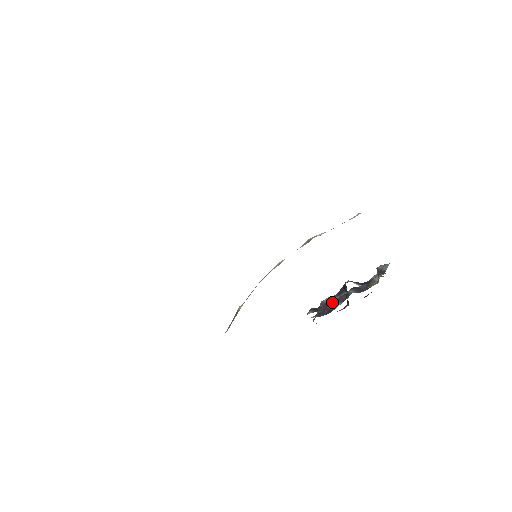
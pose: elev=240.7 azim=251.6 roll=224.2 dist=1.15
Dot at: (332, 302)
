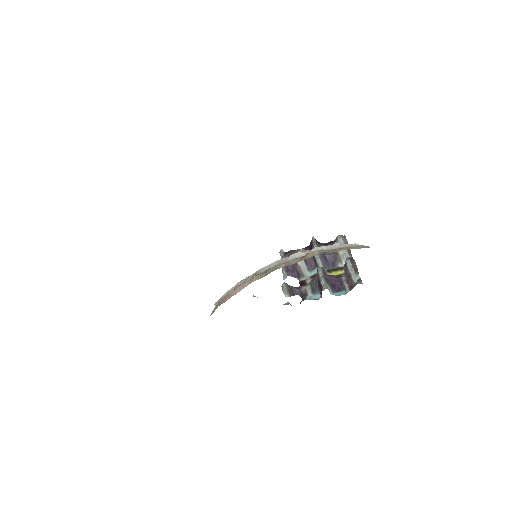
Dot at: (302, 266)
